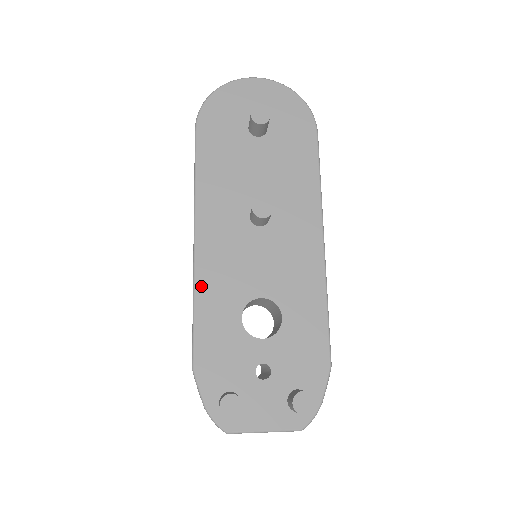
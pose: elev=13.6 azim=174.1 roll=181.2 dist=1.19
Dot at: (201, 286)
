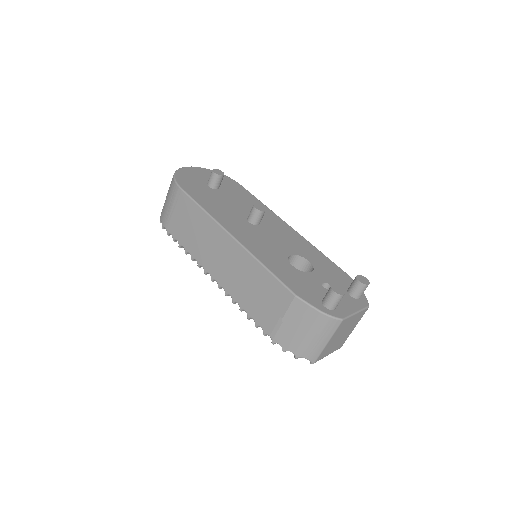
Dot at: (259, 256)
